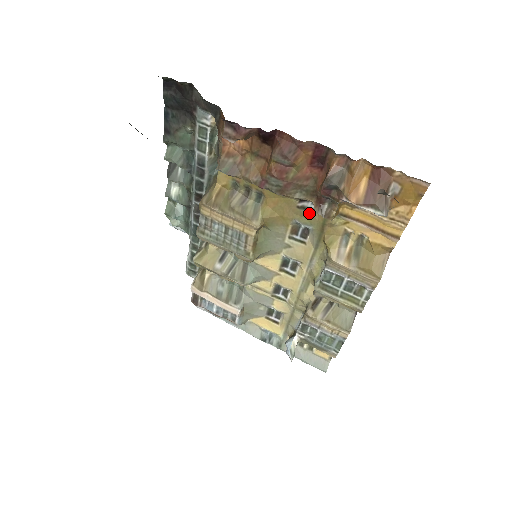
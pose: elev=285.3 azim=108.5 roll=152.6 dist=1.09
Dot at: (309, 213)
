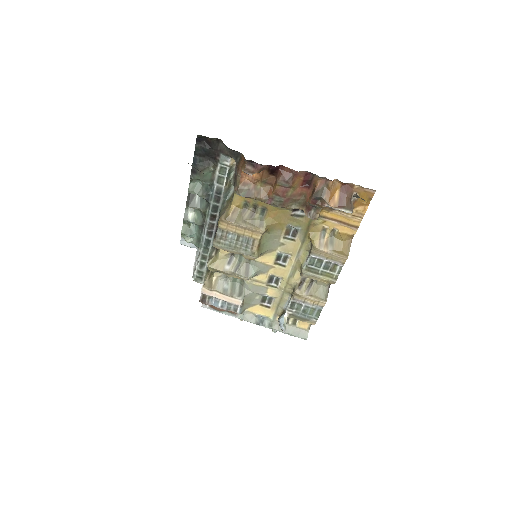
Dot at: (299, 218)
